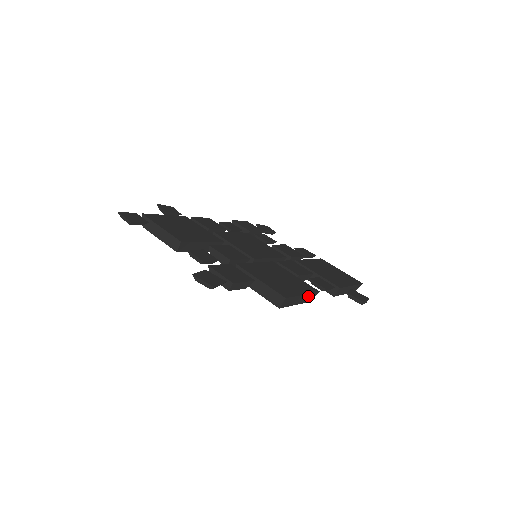
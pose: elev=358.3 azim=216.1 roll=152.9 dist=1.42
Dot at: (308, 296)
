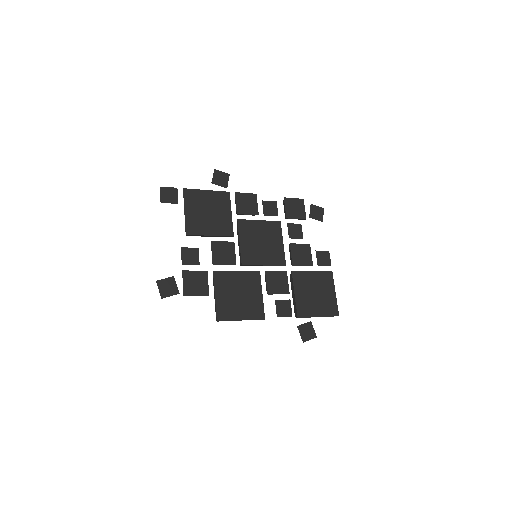
Dot at: (250, 319)
